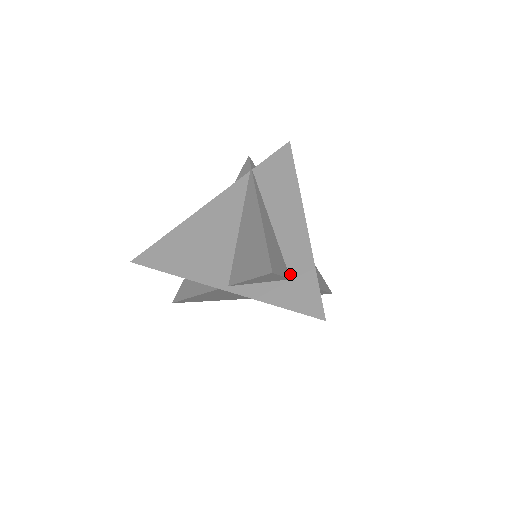
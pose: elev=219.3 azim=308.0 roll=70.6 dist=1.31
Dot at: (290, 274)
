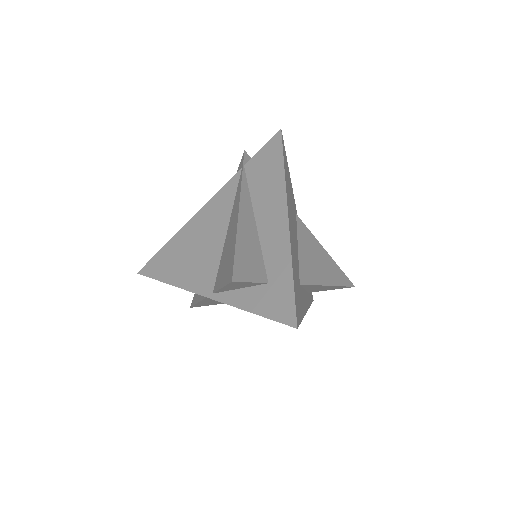
Dot at: (268, 277)
